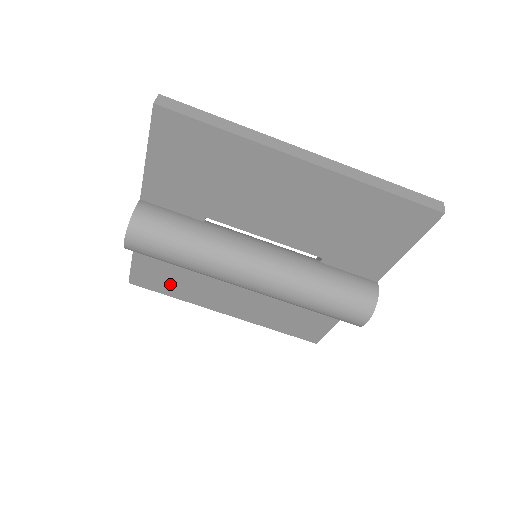
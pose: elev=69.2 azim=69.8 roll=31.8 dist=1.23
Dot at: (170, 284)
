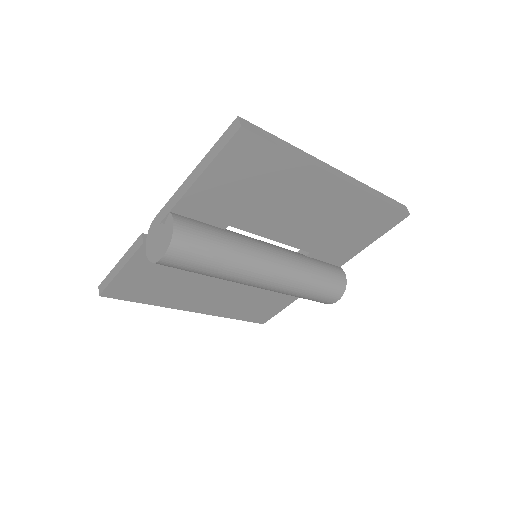
Dot at: (149, 291)
